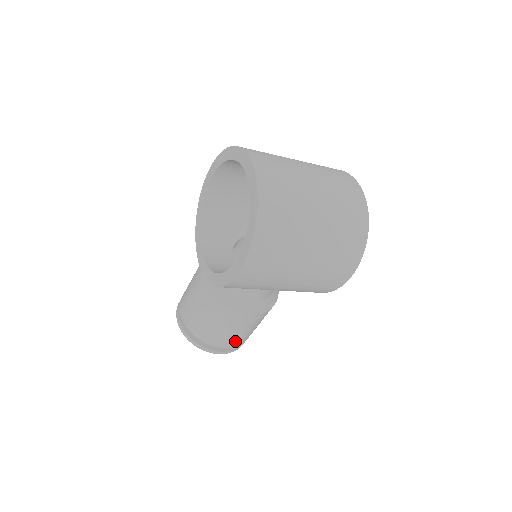
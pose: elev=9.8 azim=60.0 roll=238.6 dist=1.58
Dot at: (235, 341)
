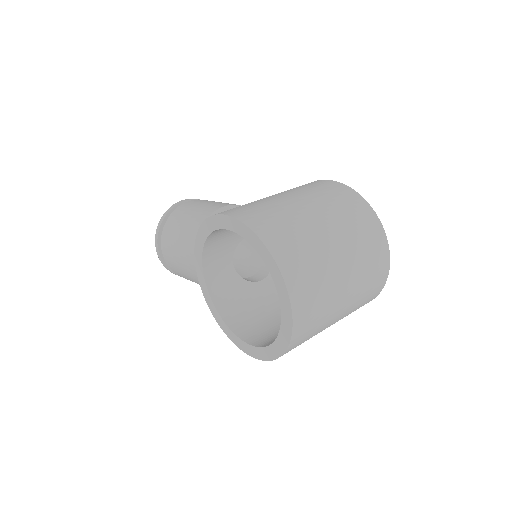
Dot at: occluded
